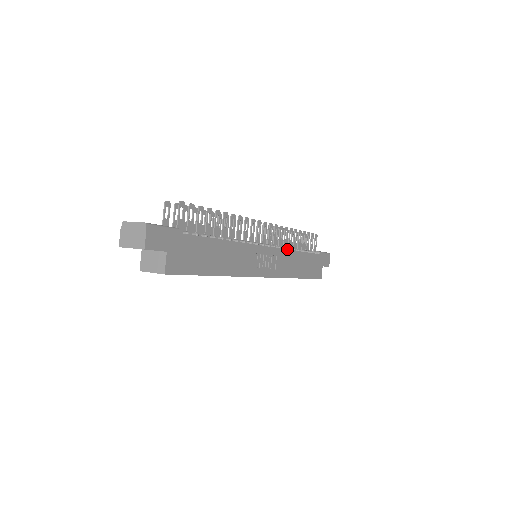
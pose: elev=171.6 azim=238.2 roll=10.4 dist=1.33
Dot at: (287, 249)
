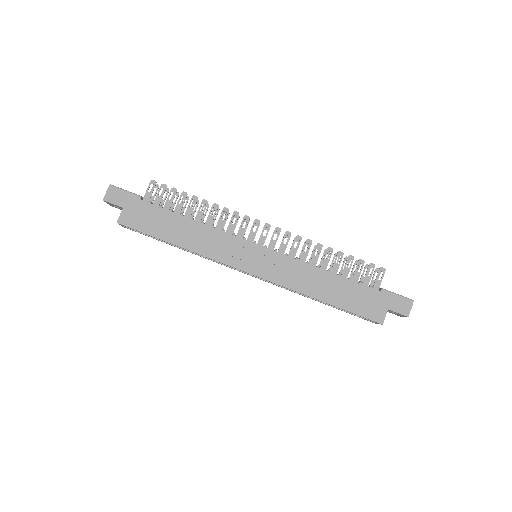
Dot at: (299, 260)
